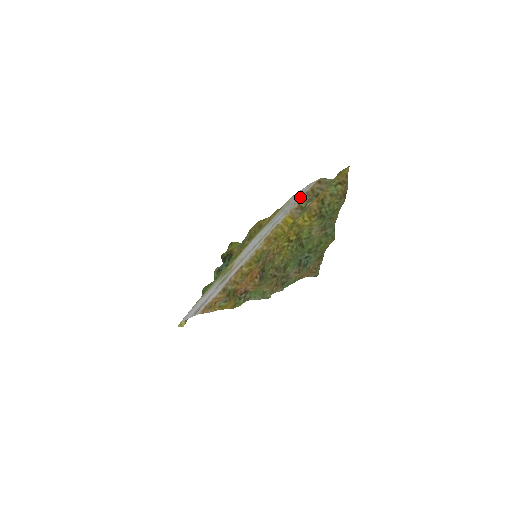
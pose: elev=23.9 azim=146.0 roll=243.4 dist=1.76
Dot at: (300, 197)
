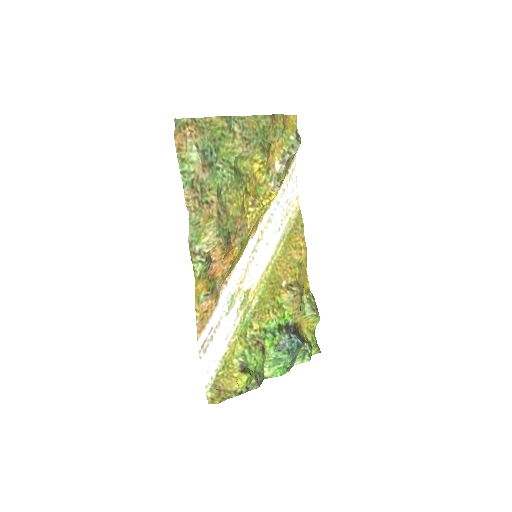
Dot at: (286, 182)
